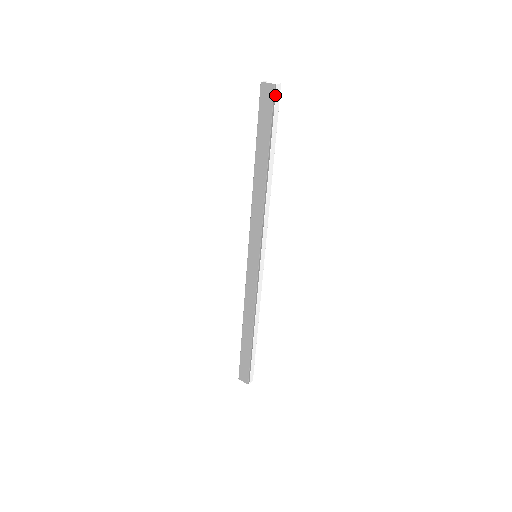
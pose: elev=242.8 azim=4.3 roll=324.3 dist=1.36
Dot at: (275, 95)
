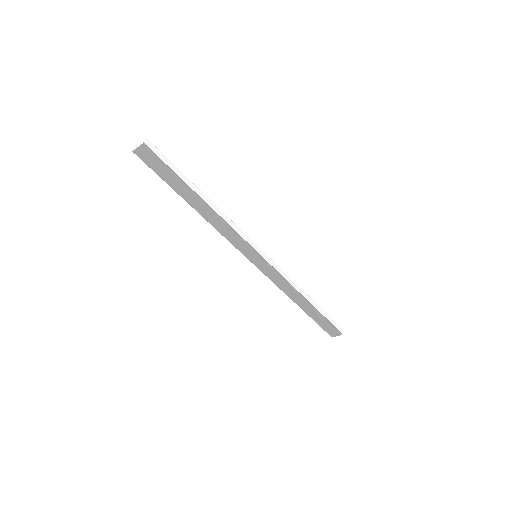
Dot at: (151, 150)
